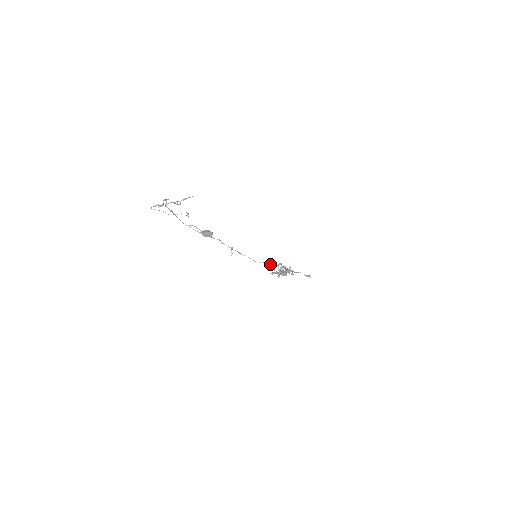
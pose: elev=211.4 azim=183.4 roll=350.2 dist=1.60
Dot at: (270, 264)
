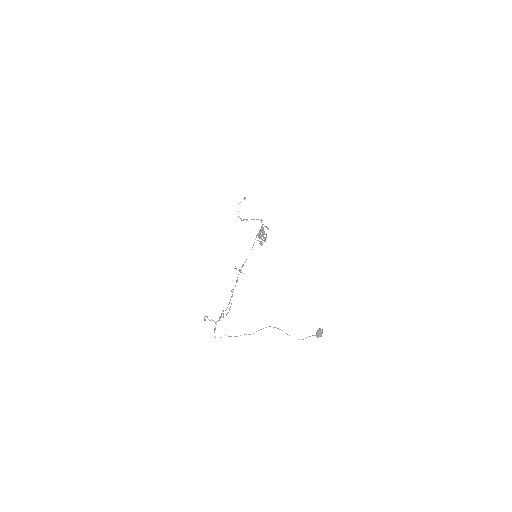
Dot at: (254, 242)
